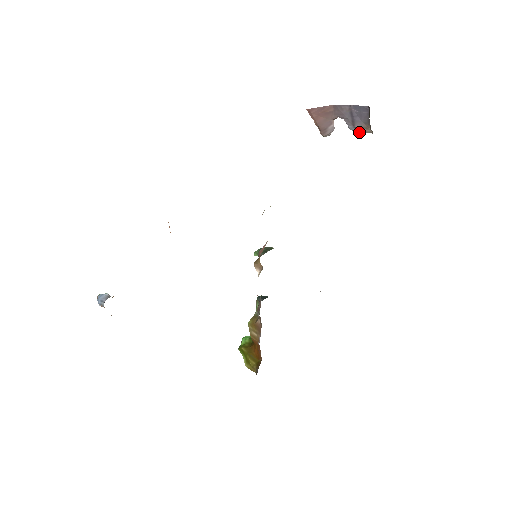
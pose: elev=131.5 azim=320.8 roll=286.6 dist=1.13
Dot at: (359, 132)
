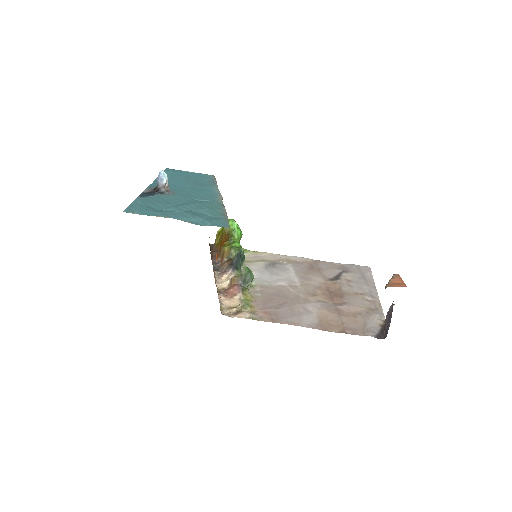
Dot at: occluded
